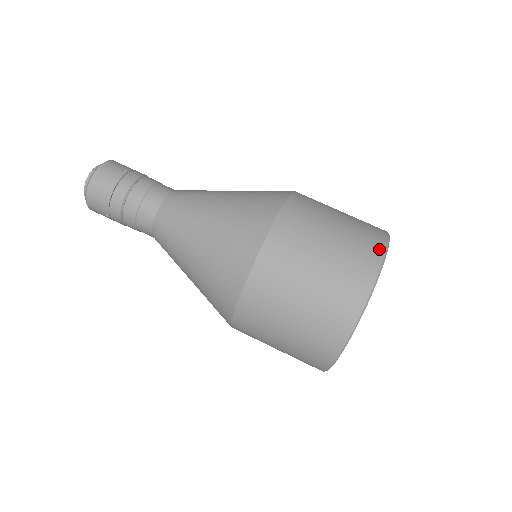
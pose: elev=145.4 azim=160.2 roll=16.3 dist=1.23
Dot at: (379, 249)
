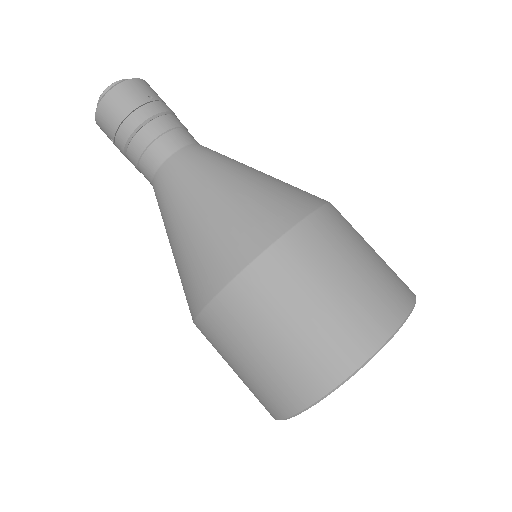
Dot at: (396, 316)
